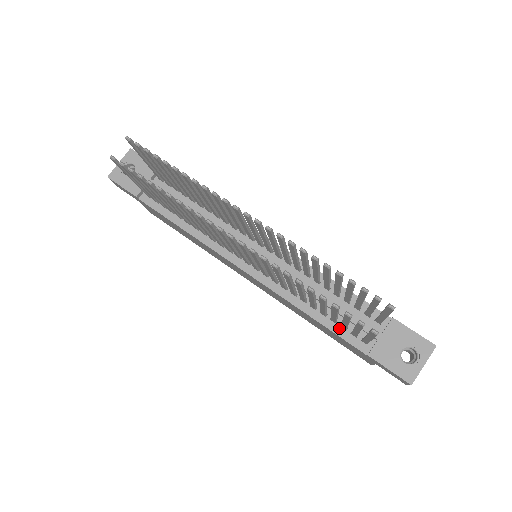
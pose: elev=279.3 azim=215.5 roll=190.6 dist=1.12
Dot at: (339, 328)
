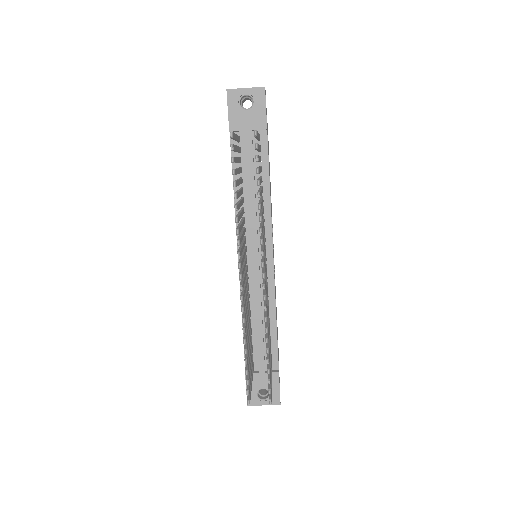
Dot at: occluded
